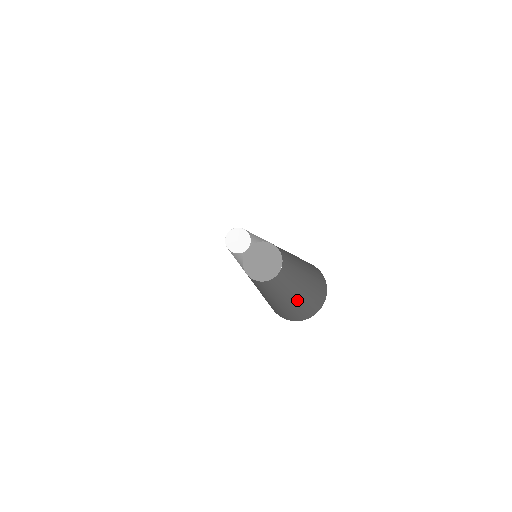
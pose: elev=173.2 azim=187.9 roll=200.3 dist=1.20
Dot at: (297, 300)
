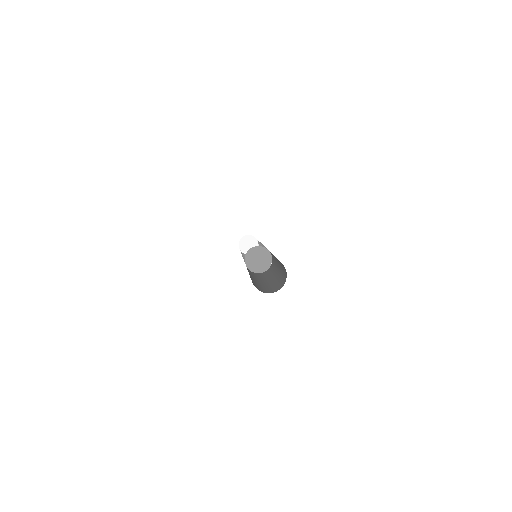
Dot at: (262, 285)
